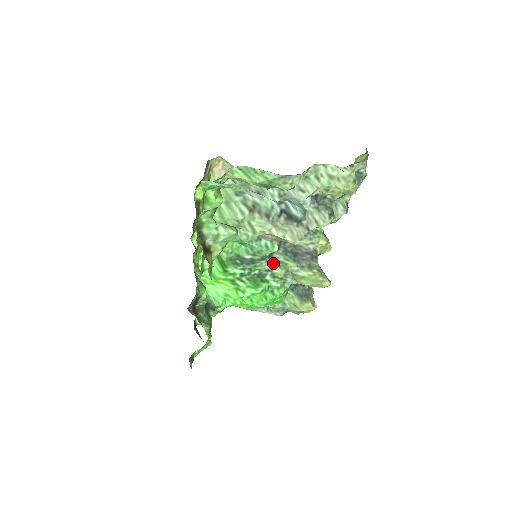
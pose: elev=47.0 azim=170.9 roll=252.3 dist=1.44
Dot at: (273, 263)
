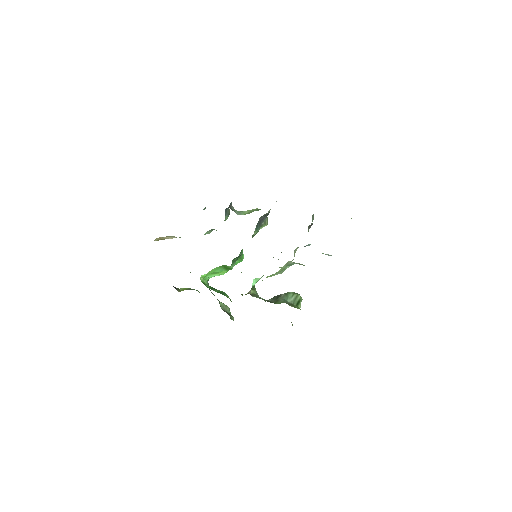
Dot at: occluded
